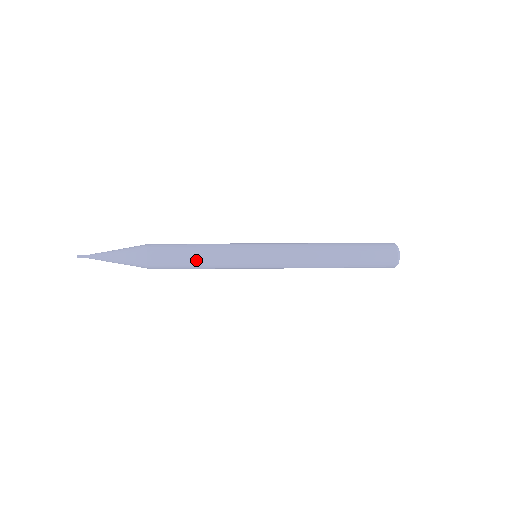
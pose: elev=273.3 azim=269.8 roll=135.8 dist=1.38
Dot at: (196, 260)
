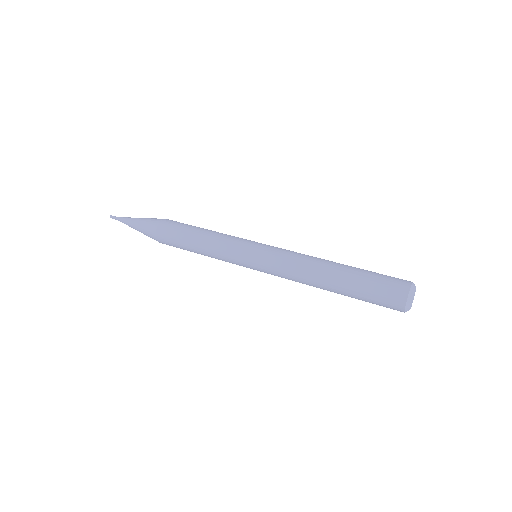
Dot at: (207, 229)
